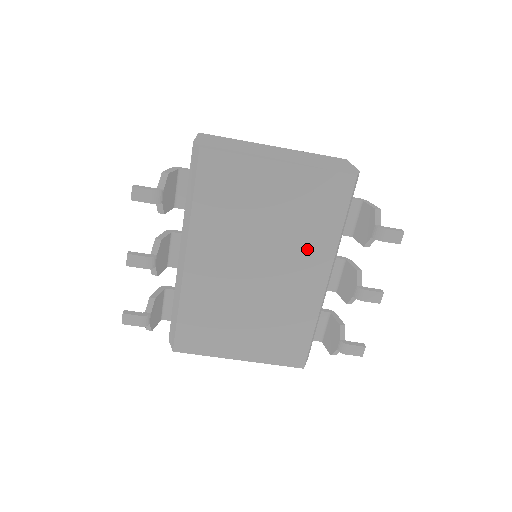
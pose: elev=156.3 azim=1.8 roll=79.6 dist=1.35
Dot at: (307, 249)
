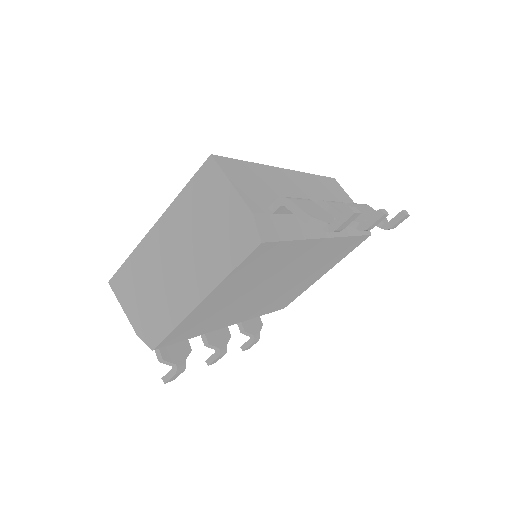
Dot at: (290, 260)
